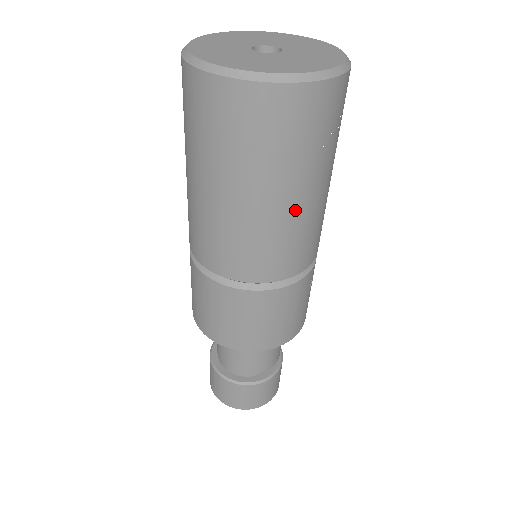
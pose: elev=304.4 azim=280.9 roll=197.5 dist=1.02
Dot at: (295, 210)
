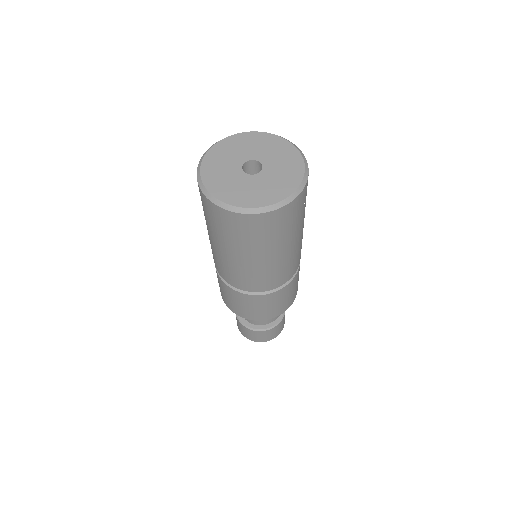
Dot at: (292, 250)
